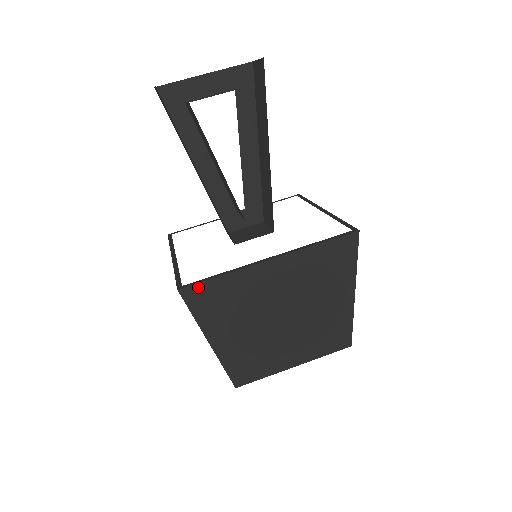
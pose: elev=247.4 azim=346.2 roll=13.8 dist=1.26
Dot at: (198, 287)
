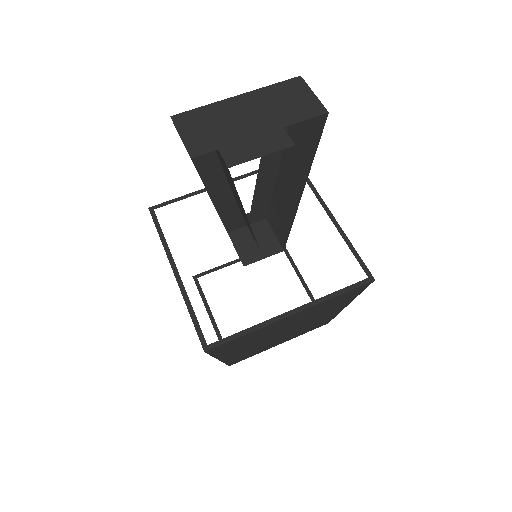
Dot at: (223, 345)
